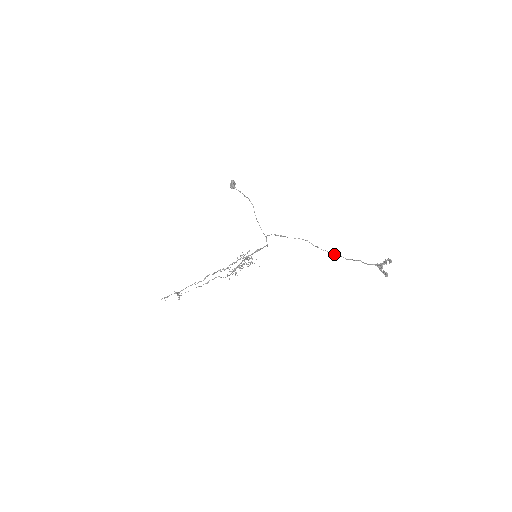
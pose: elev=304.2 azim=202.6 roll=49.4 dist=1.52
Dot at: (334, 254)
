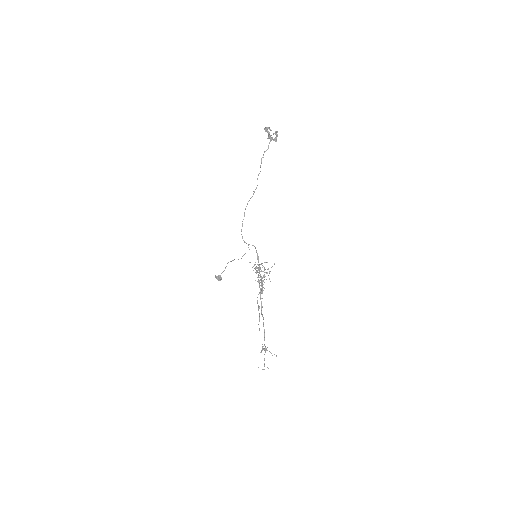
Dot at: (258, 175)
